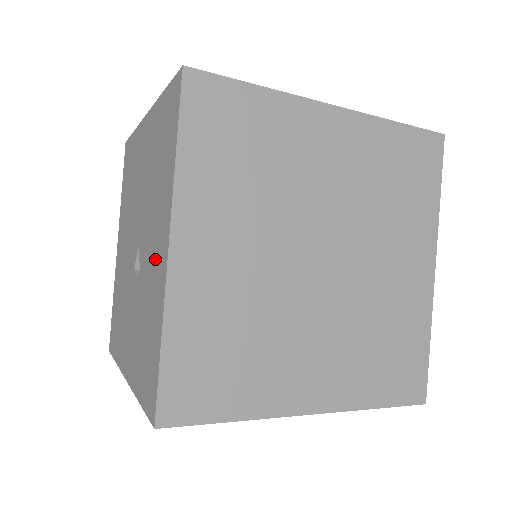
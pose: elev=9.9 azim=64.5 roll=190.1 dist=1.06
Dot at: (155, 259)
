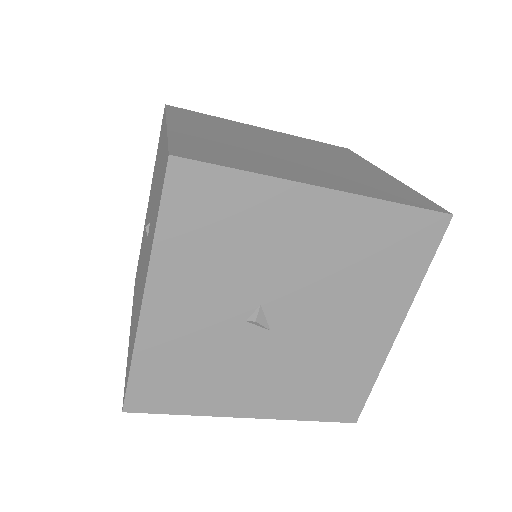
Dot at: occluded
